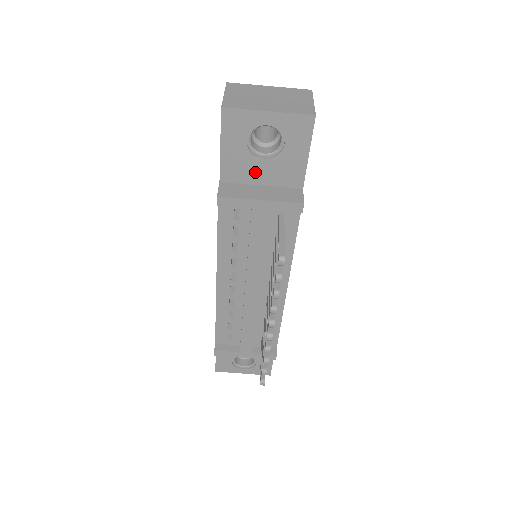
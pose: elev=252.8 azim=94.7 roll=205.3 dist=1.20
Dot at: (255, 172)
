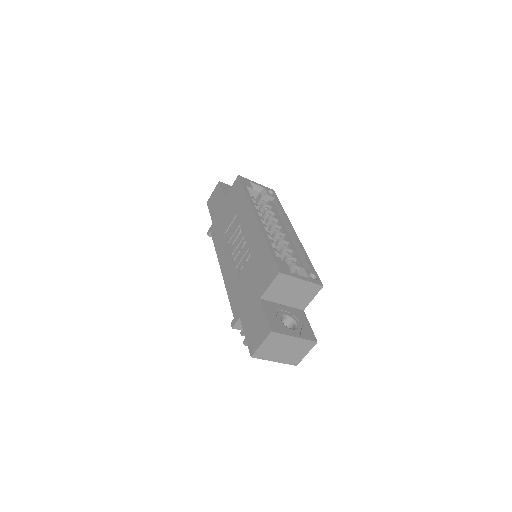
Dot at: occluded
